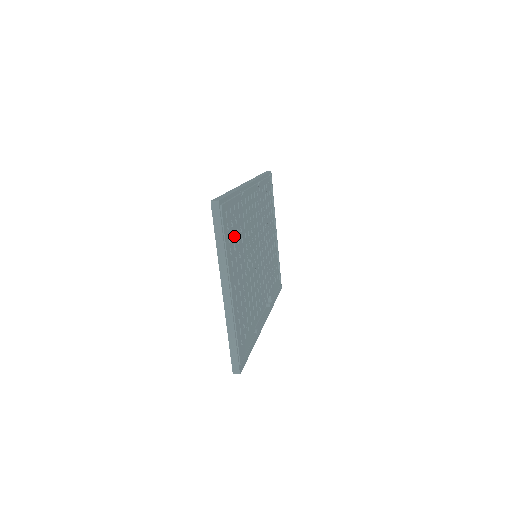
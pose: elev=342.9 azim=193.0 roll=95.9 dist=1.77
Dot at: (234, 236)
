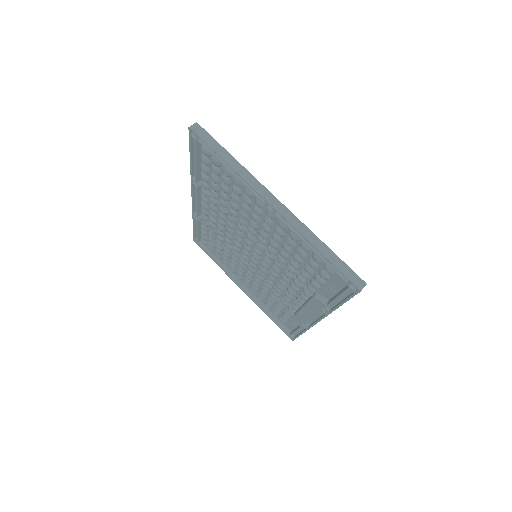
Dot at: (230, 184)
